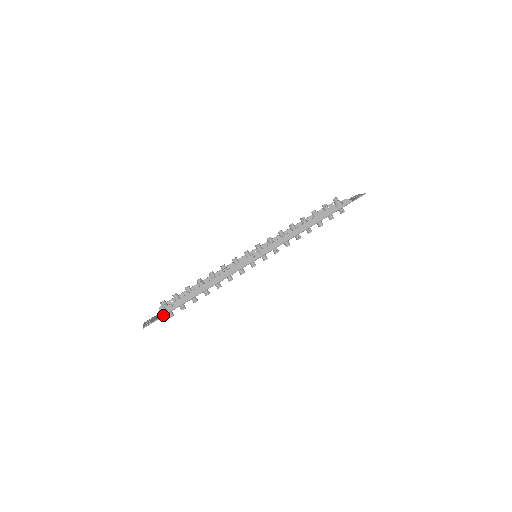
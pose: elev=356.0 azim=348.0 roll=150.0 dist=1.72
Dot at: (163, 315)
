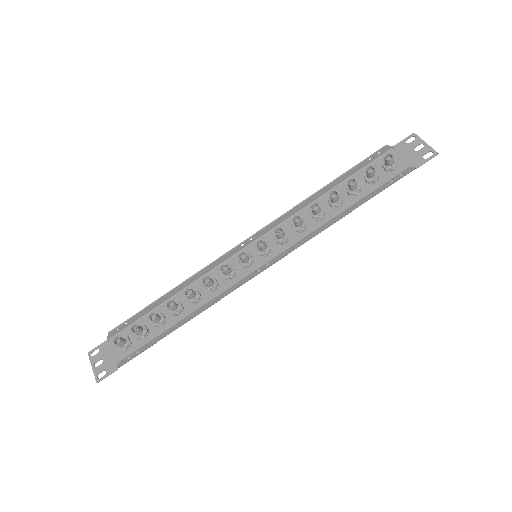
Dot at: occluded
